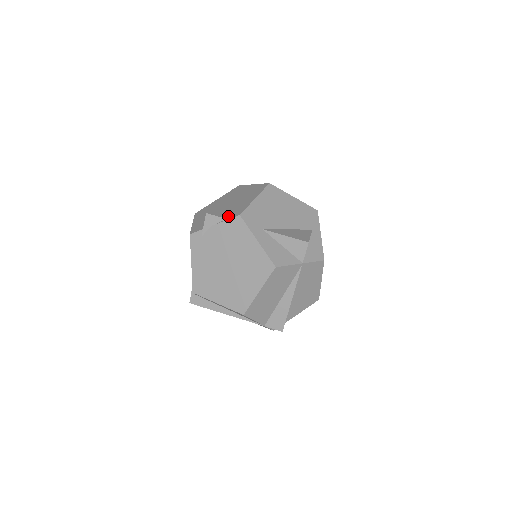
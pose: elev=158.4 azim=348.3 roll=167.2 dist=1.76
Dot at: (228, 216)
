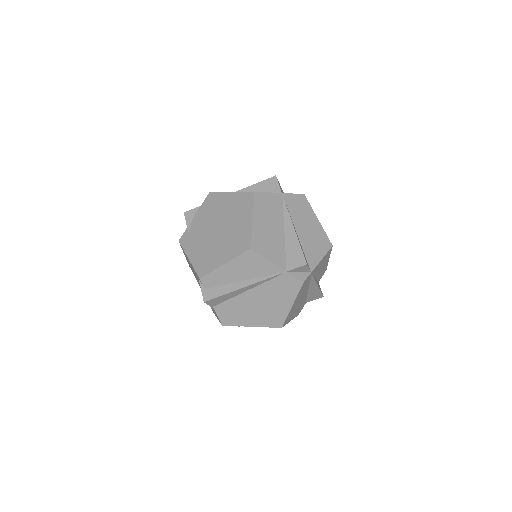
Dot at: occluded
